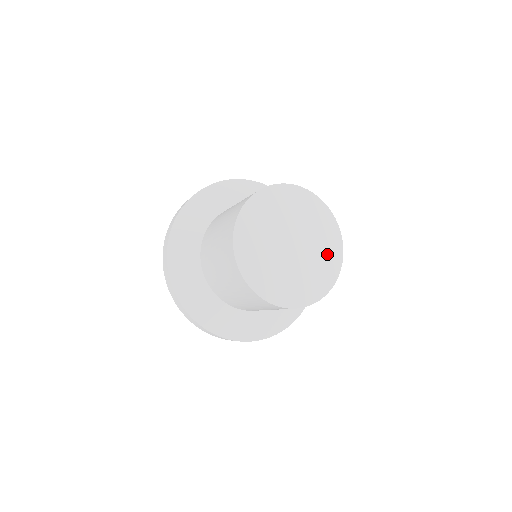
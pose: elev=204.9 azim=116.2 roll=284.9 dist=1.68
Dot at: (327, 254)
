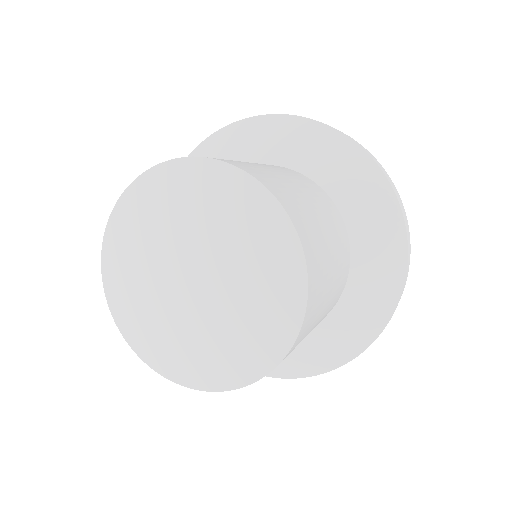
Dot at: (265, 261)
